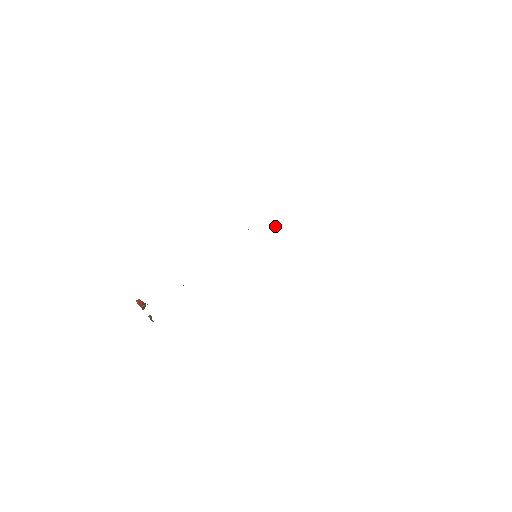
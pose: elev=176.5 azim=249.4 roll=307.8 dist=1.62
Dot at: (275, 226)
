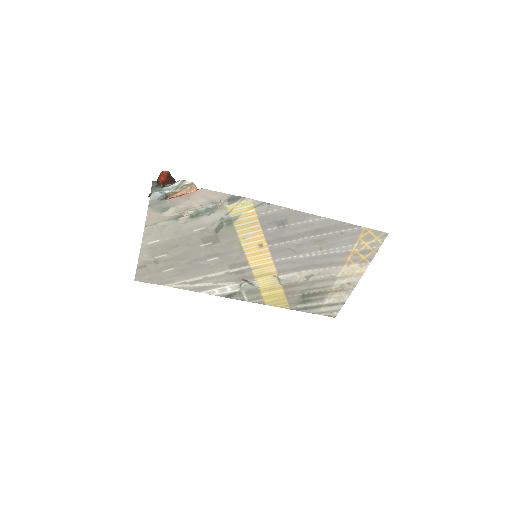
Dot at: (255, 286)
